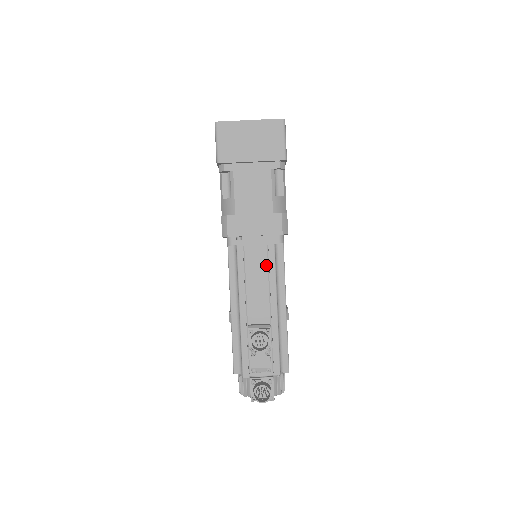
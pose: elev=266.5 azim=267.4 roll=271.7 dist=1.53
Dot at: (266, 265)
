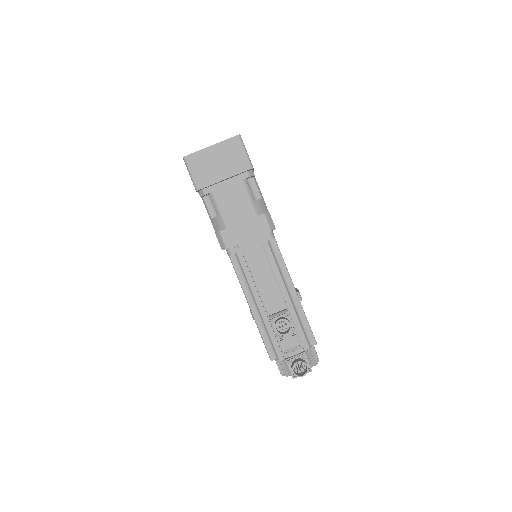
Dot at: (266, 261)
